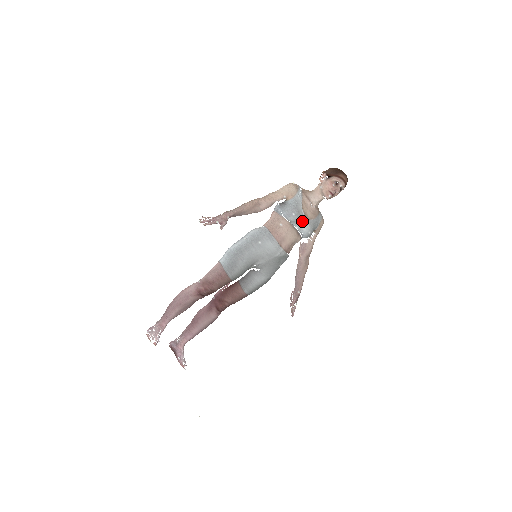
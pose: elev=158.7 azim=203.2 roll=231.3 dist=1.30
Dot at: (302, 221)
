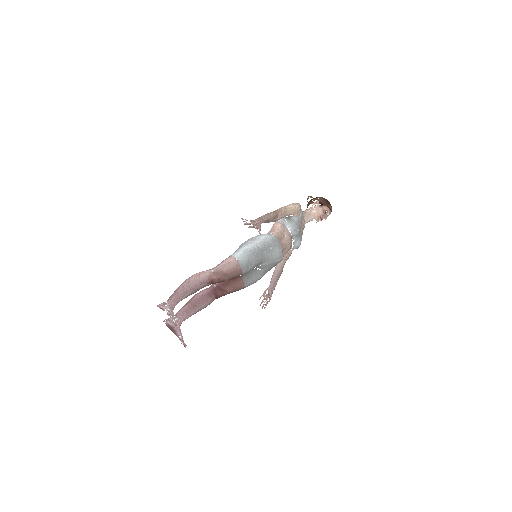
Dot at: (299, 236)
